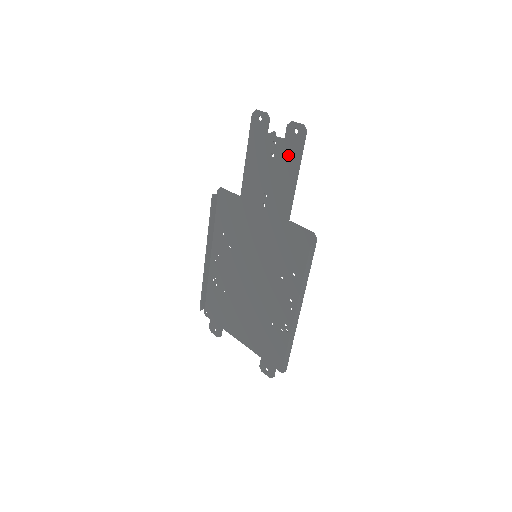
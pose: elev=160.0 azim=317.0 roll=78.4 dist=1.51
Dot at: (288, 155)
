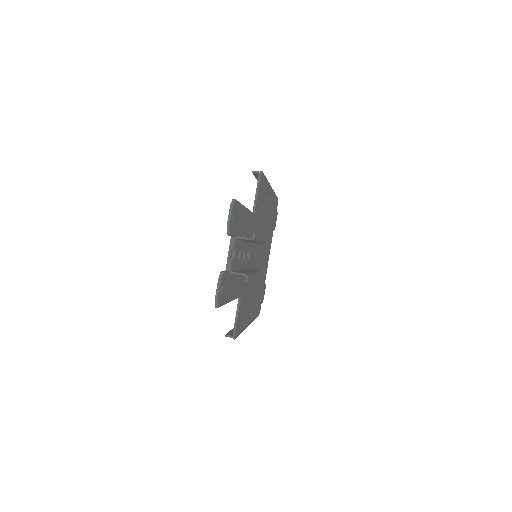
Dot at: occluded
